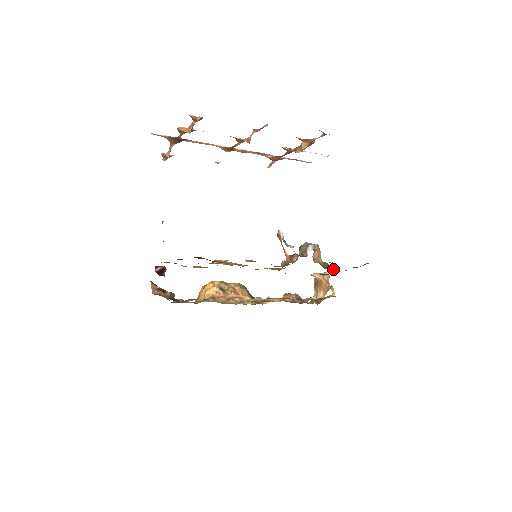
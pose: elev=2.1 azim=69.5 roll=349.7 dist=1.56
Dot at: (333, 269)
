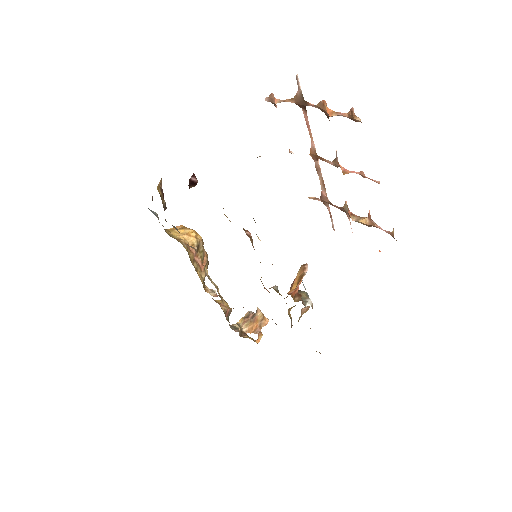
Dot at: occluded
